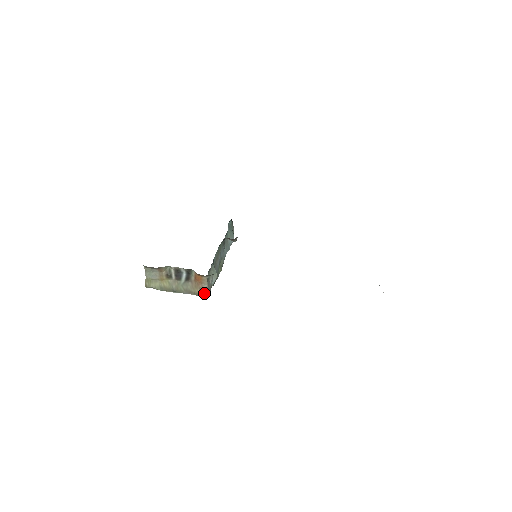
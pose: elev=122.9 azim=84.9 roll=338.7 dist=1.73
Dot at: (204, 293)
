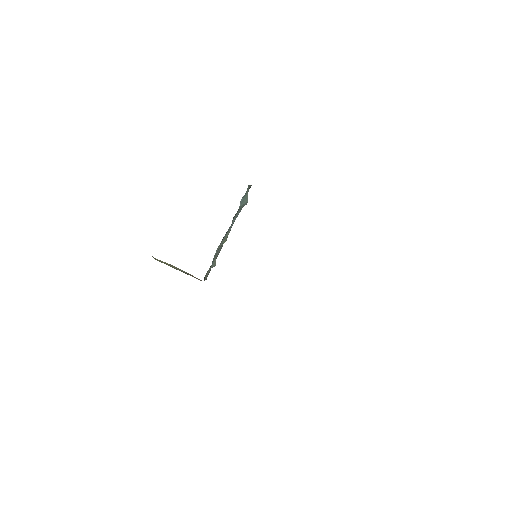
Dot at: occluded
